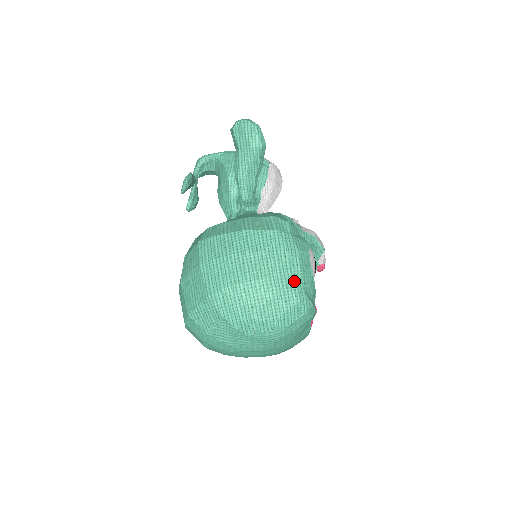
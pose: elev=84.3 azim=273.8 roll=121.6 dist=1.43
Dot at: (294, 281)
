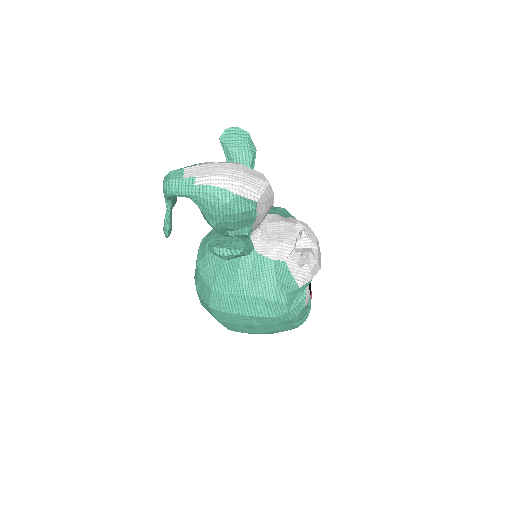
Dot at: (293, 326)
